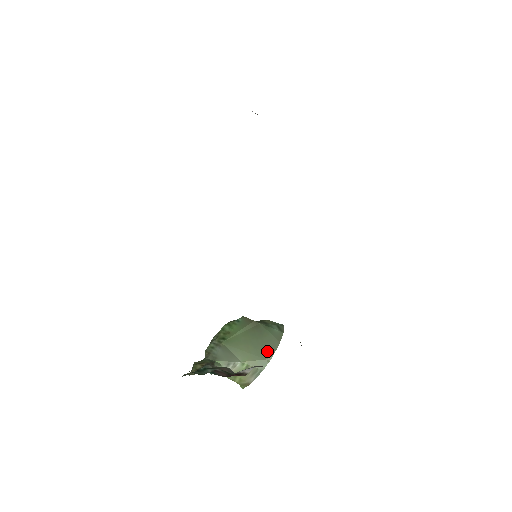
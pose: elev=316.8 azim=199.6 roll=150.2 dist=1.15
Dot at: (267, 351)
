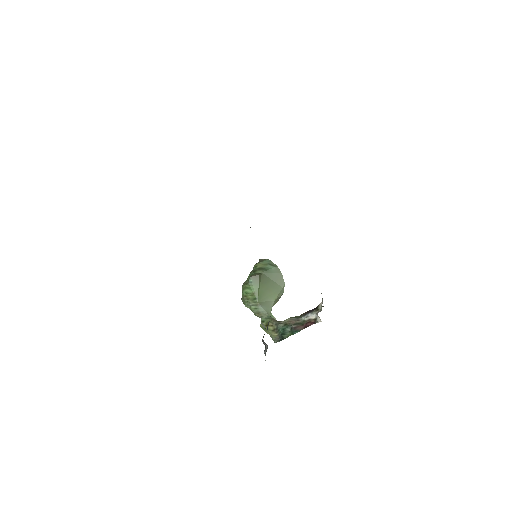
Dot at: (280, 283)
